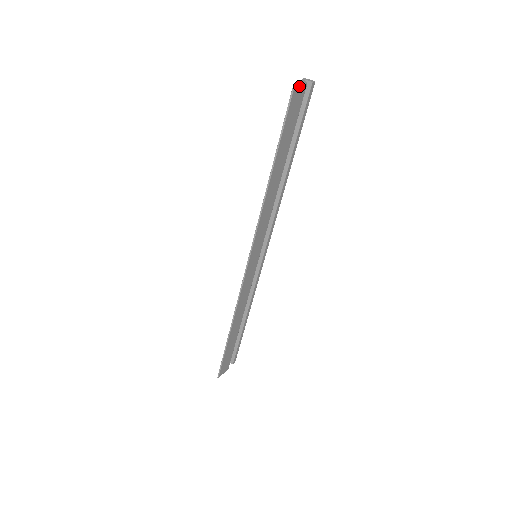
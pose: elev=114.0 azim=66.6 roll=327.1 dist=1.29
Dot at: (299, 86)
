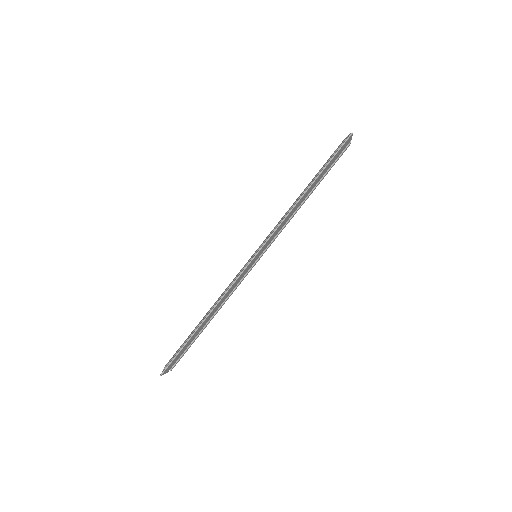
Dot at: (351, 136)
